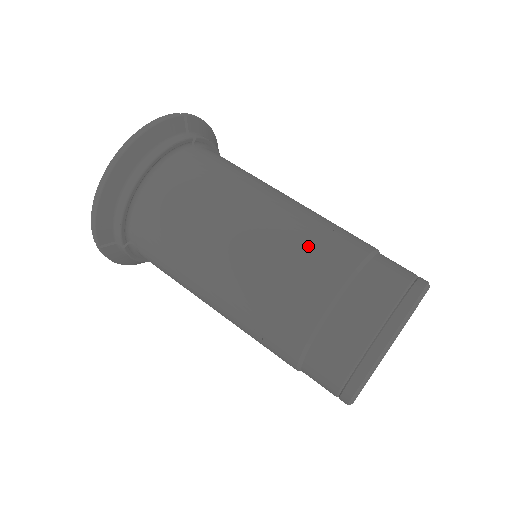
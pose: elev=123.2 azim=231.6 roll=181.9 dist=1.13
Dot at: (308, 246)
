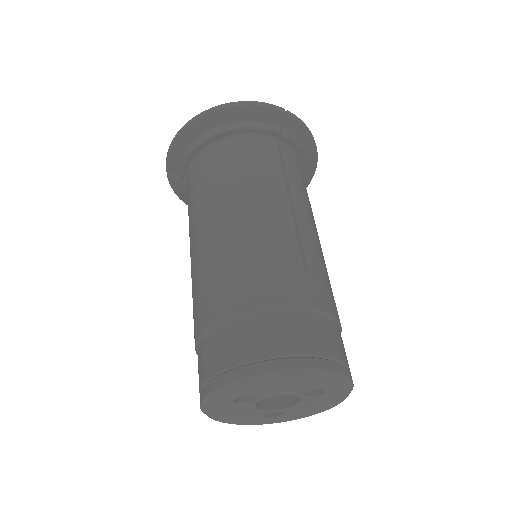
Dot at: (265, 262)
